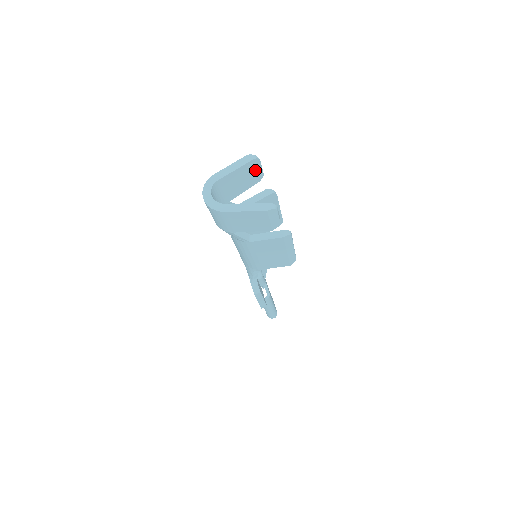
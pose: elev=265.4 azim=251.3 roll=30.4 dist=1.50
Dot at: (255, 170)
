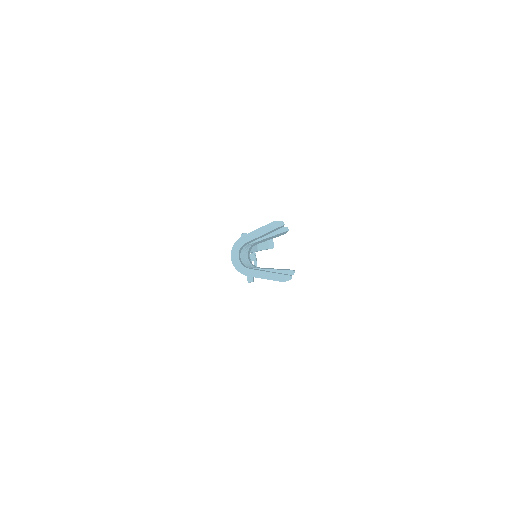
Dot at: (278, 228)
